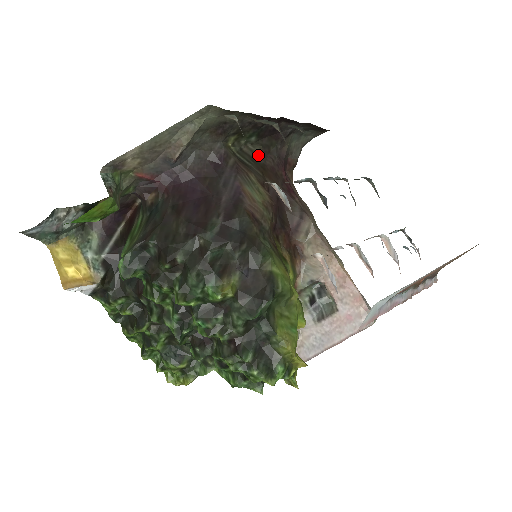
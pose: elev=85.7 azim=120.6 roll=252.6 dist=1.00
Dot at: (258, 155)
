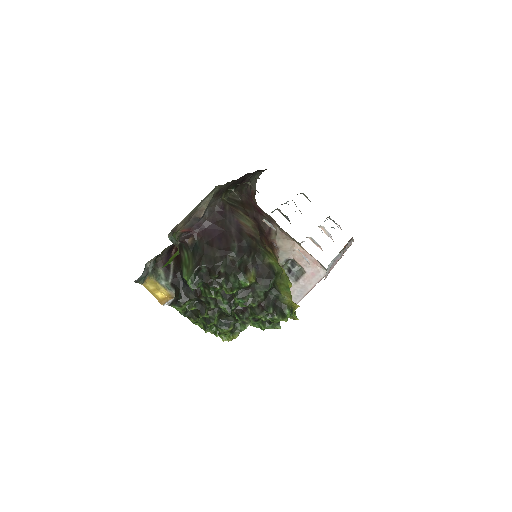
Dot at: (237, 197)
